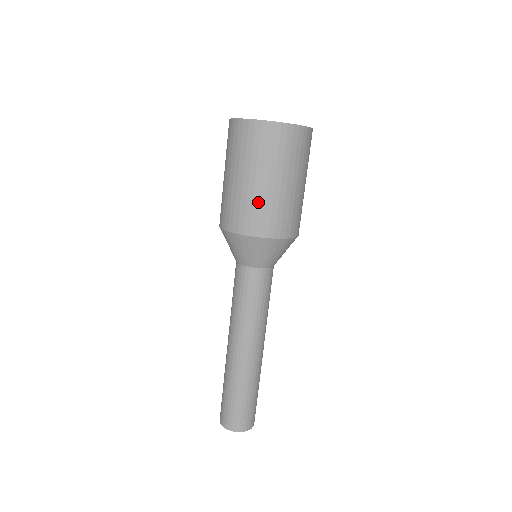
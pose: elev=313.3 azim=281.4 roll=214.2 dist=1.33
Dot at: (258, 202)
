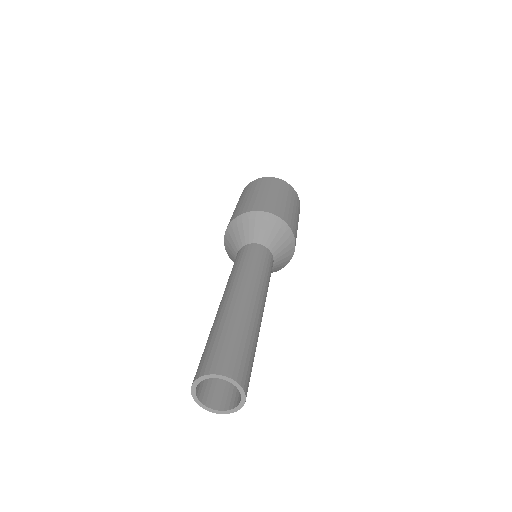
Dot at: (265, 199)
